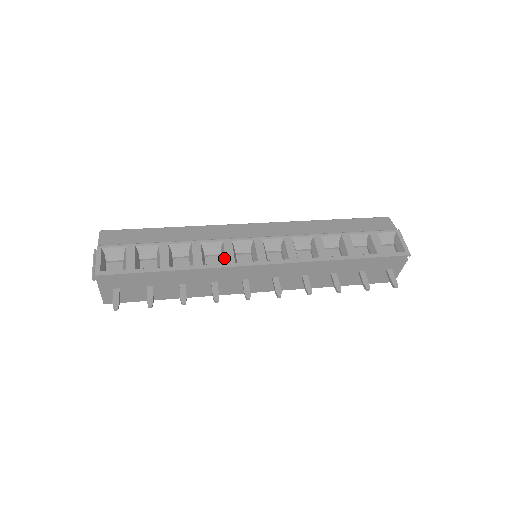
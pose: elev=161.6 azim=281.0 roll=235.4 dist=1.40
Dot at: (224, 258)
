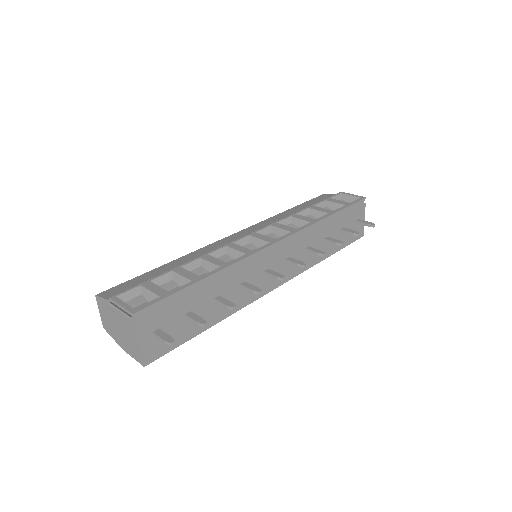
Dot at: (240, 254)
